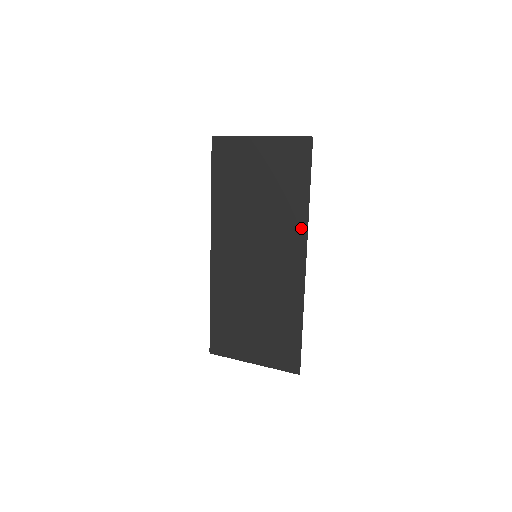
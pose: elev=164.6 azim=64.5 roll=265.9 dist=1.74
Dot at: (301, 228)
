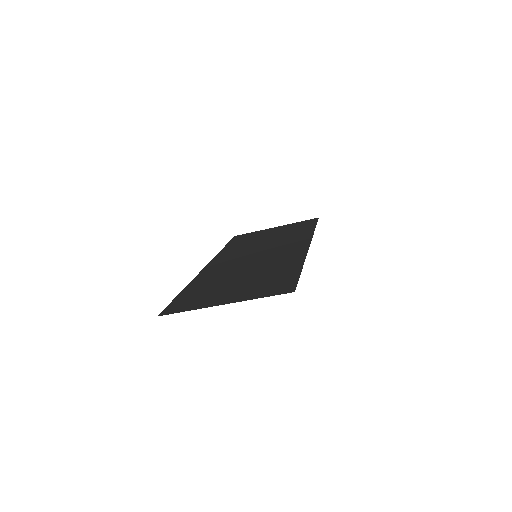
Dot at: (306, 237)
